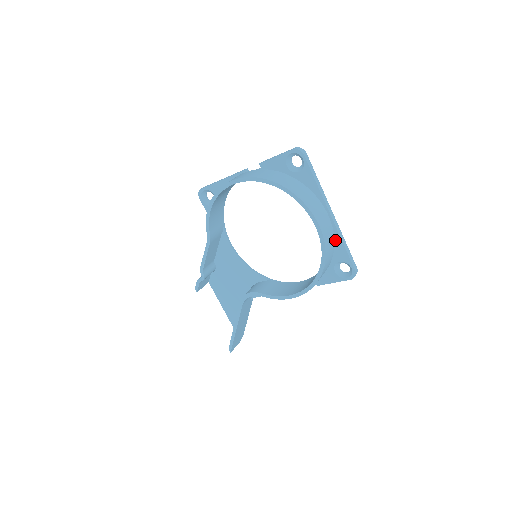
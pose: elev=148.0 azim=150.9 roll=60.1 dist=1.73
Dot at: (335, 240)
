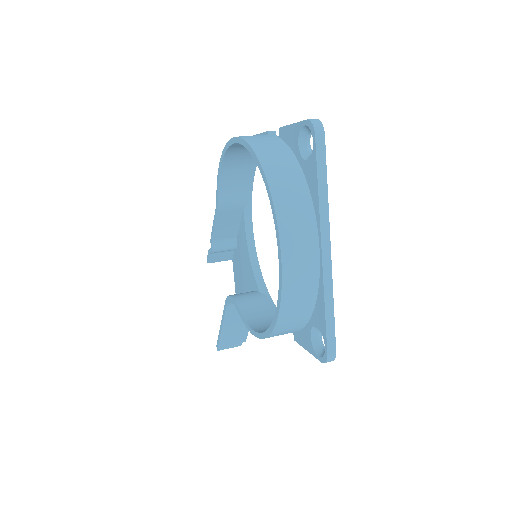
Dot at: (319, 291)
